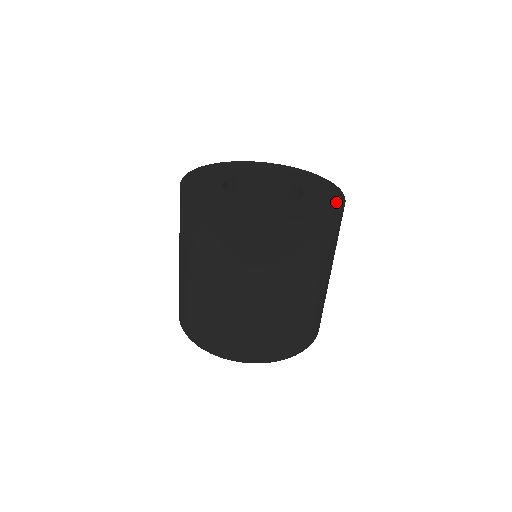
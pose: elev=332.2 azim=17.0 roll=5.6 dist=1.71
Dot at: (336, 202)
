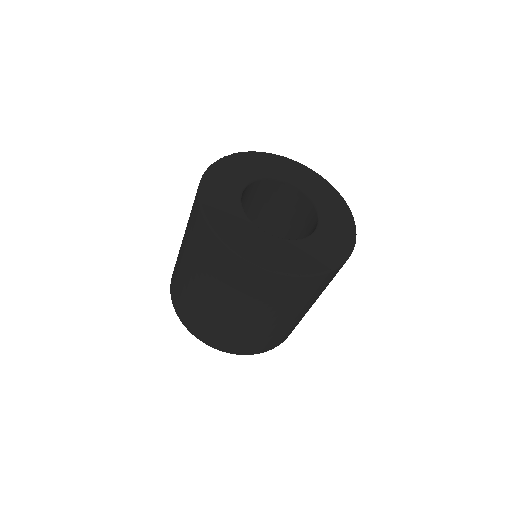
Dot at: (326, 264)
